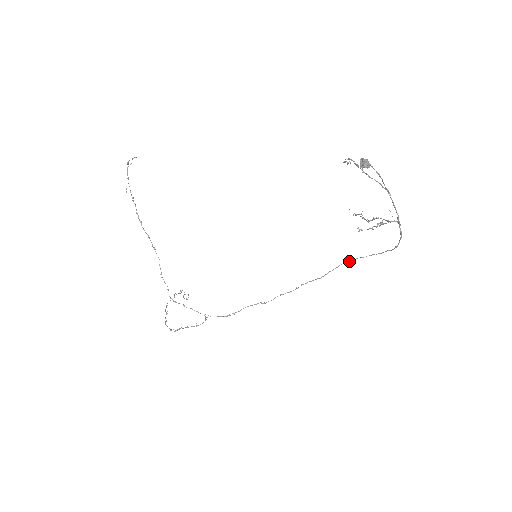
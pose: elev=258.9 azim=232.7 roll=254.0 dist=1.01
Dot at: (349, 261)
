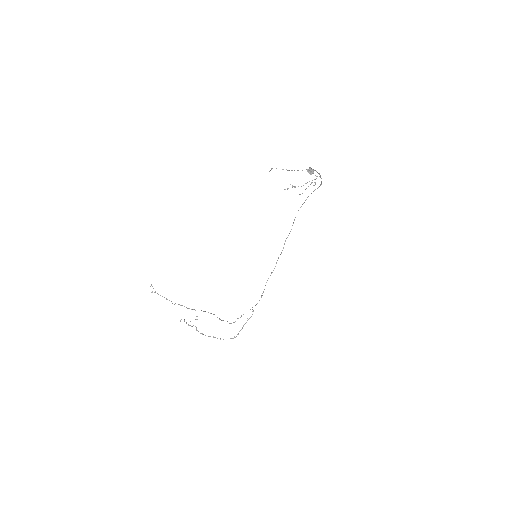
Dot at: occluded
